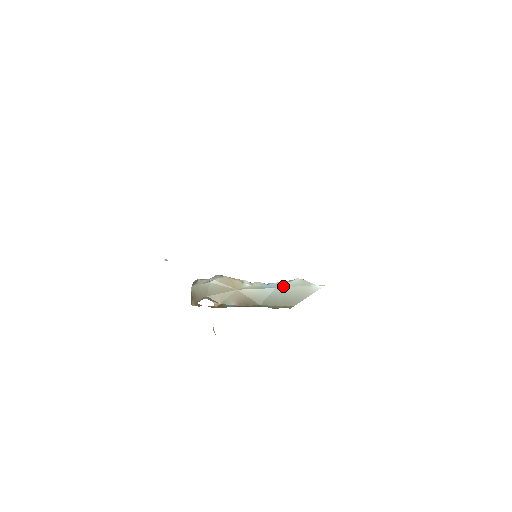
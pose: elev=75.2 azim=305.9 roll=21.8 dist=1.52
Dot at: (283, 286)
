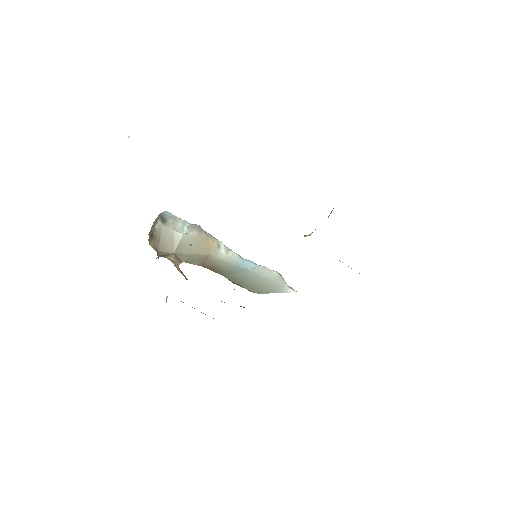
Dot at: (258, 272)
